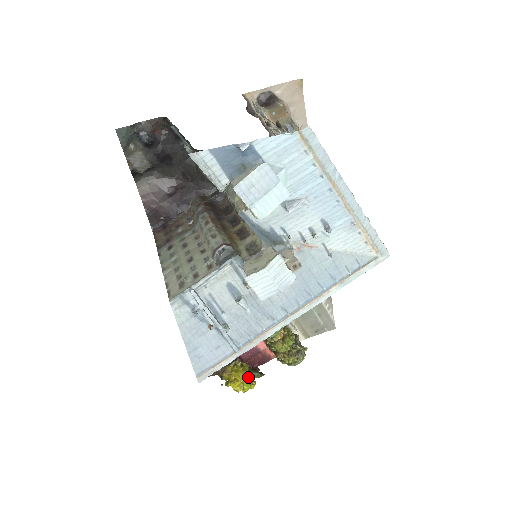
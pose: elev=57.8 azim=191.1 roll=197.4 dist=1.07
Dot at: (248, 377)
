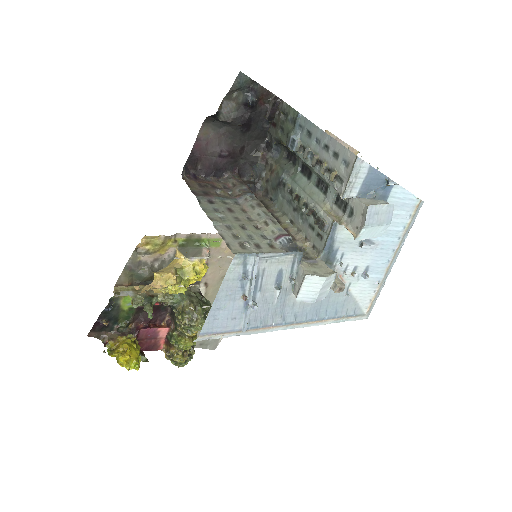
Dot at: (139, 356)
